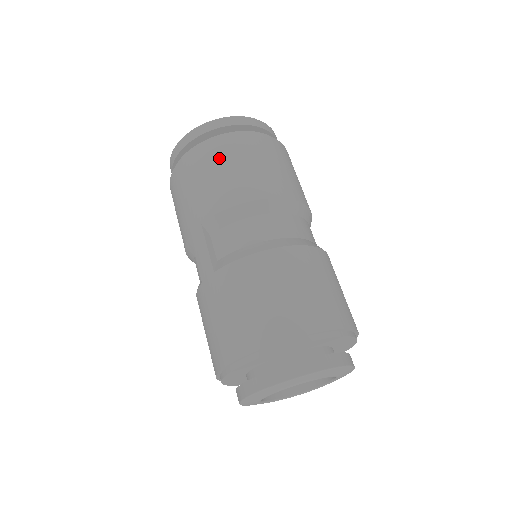
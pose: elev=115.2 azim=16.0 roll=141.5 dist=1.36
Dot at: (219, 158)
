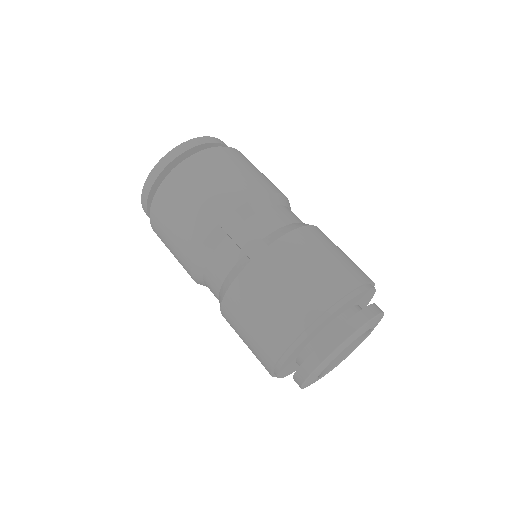
Dot at: (230, 161)
